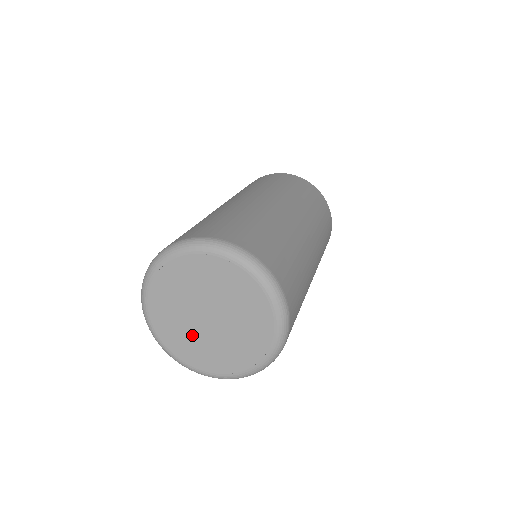
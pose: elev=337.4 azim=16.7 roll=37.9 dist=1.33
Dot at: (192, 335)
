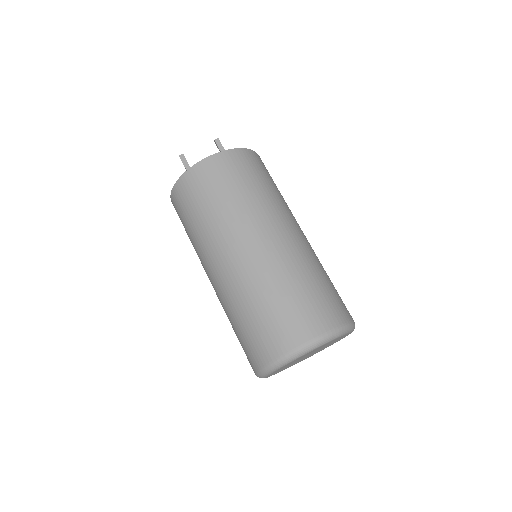
Dot at: occluded
